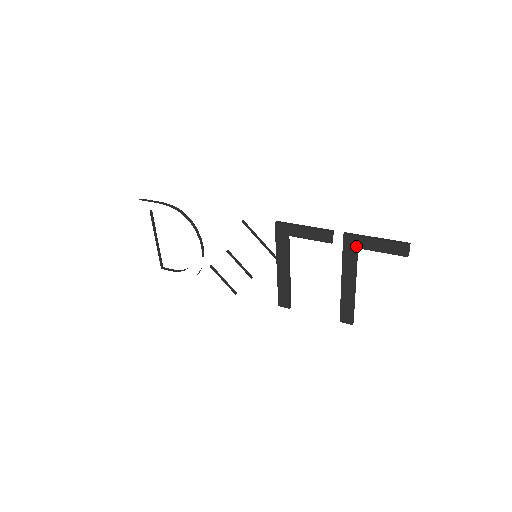
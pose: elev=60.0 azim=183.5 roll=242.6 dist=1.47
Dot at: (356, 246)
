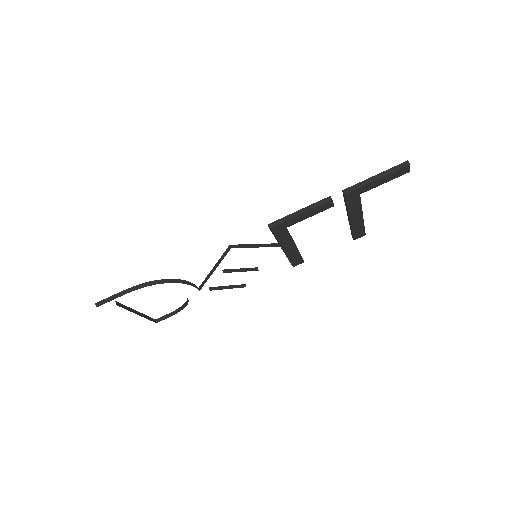
Dot at: (359, 194)
